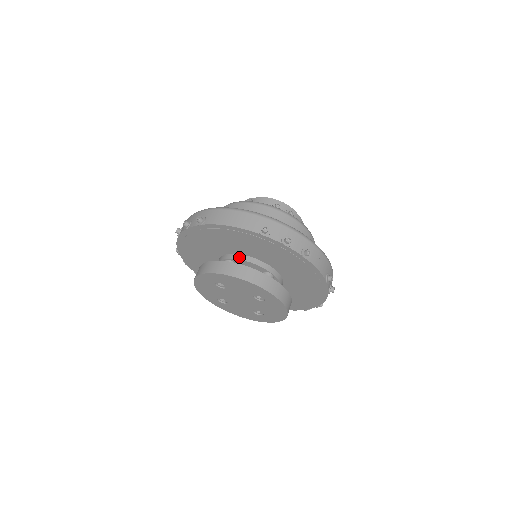
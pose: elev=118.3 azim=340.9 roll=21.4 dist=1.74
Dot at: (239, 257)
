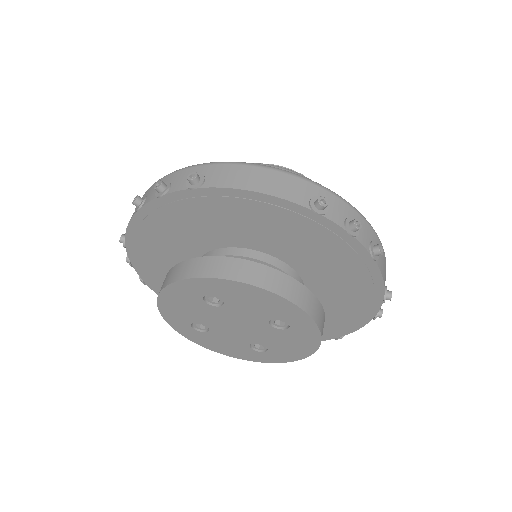
Dot at: (247, 253)
